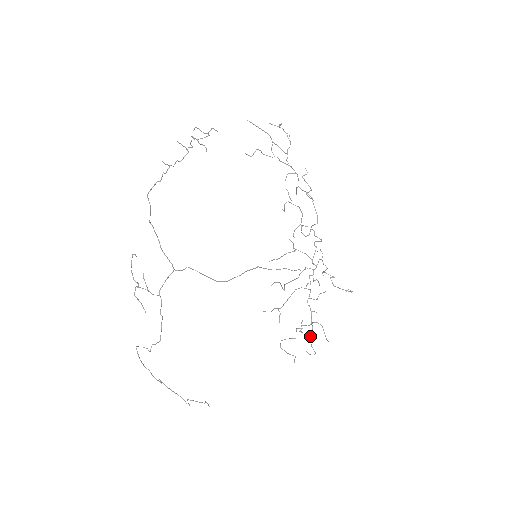
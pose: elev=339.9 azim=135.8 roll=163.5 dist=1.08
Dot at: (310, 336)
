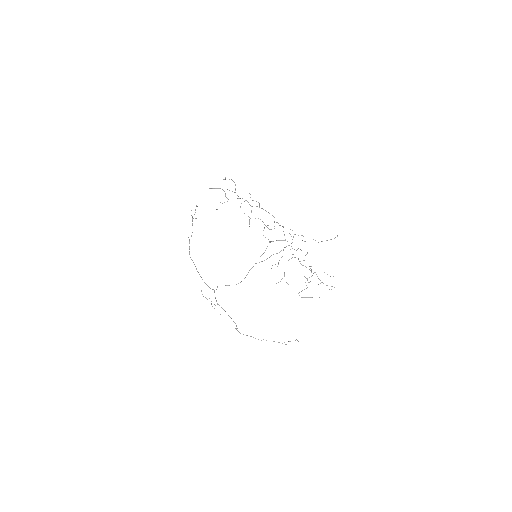
Dot at: (320, 280)
